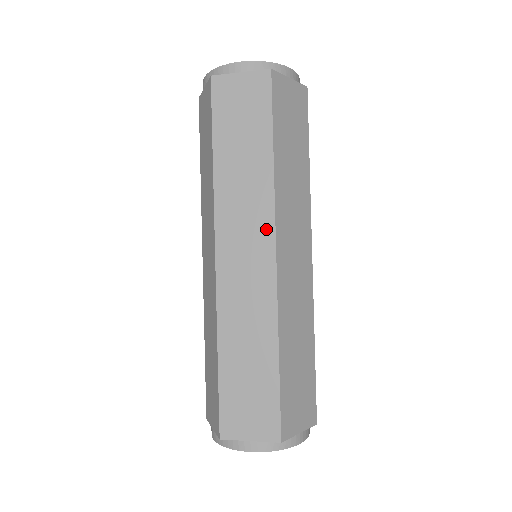
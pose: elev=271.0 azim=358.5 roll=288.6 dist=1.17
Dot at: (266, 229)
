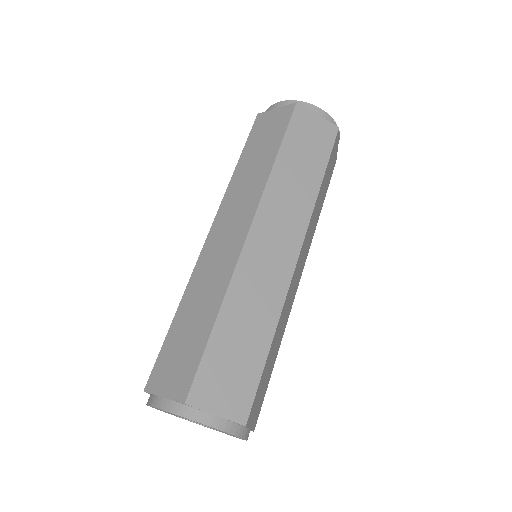
Dot at: (250, 211)
